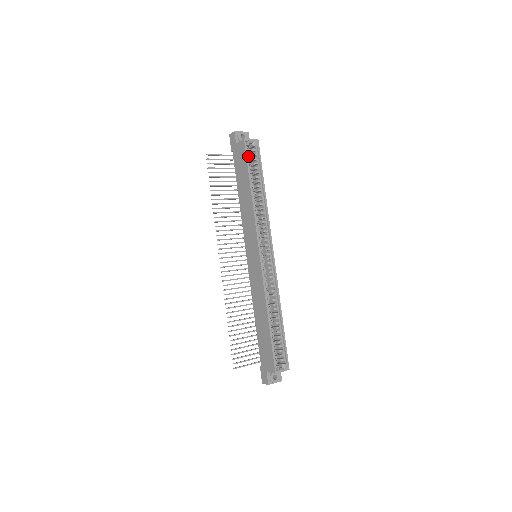
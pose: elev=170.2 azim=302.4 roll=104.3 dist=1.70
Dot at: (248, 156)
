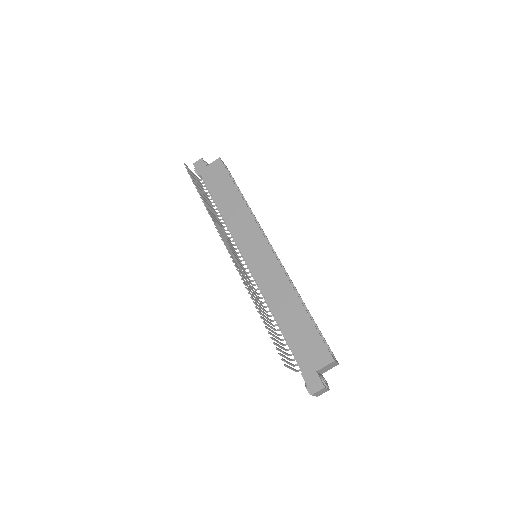
Dot at: occluded
